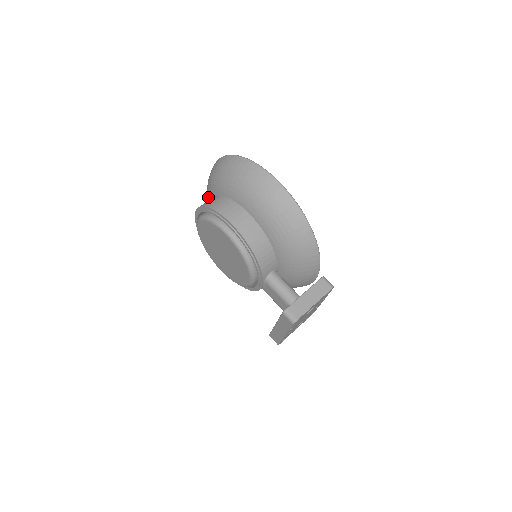
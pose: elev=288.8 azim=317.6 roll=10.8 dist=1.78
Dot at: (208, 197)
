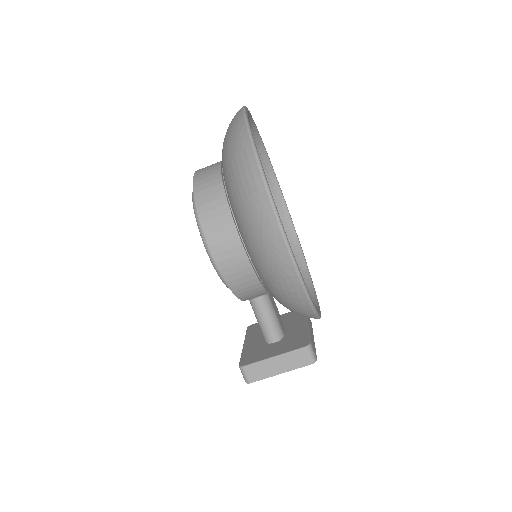
Dot at: occluded
